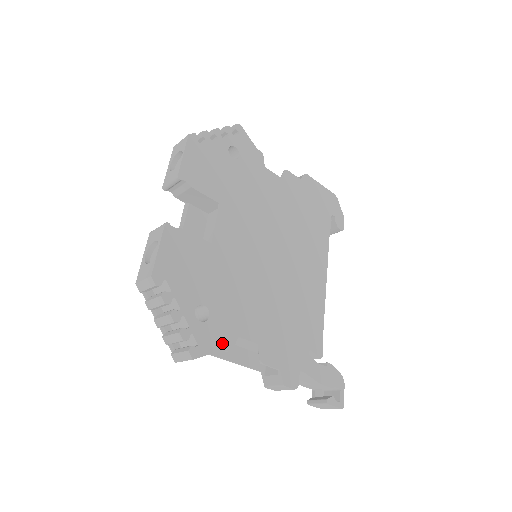
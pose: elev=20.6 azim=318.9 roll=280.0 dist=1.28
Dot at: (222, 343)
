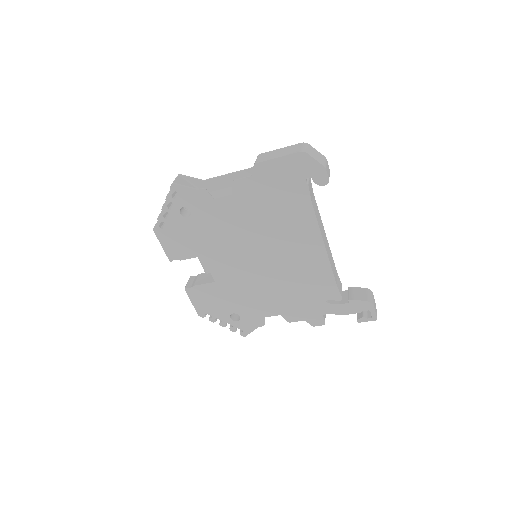
Dot at: (256, 324)
